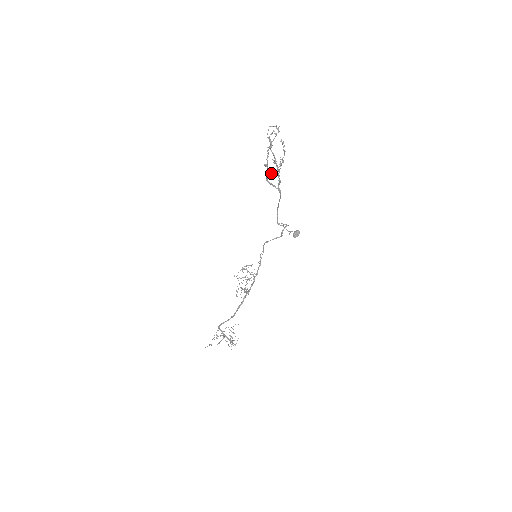
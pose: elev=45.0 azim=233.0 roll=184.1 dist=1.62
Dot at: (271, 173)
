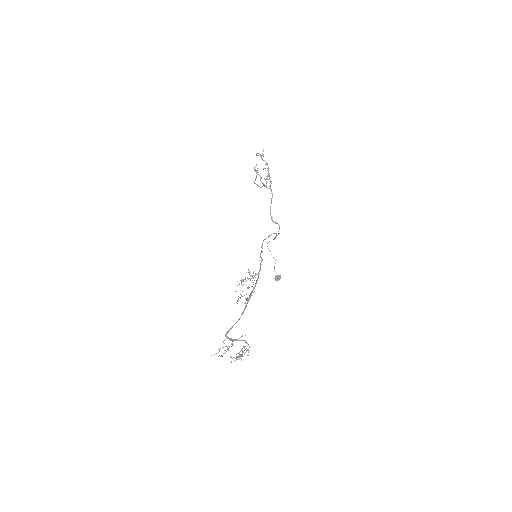
Dot at: (260, 187)
